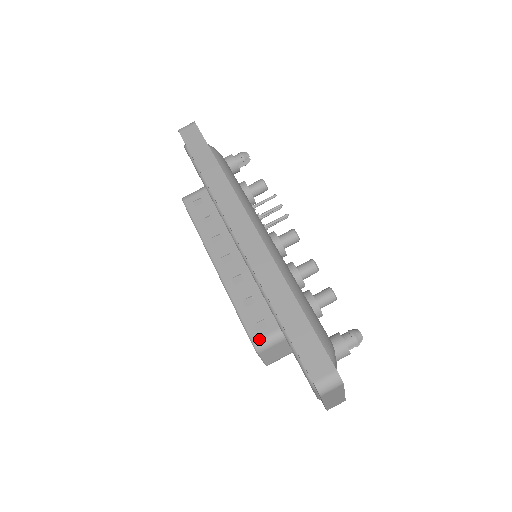
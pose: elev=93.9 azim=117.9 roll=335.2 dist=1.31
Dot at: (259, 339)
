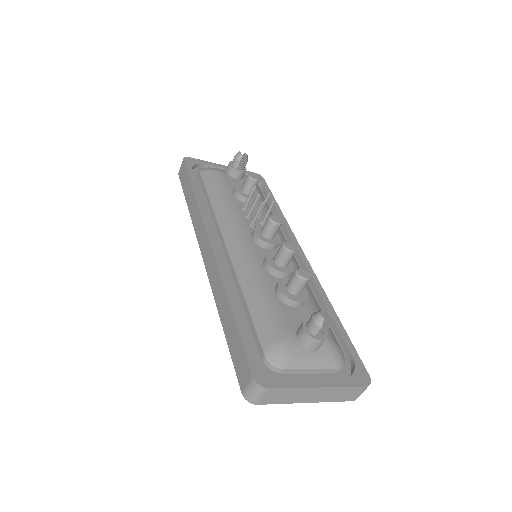
Dot at: occluded
